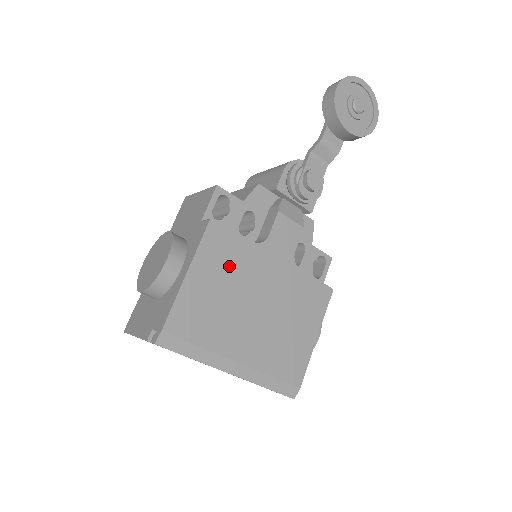
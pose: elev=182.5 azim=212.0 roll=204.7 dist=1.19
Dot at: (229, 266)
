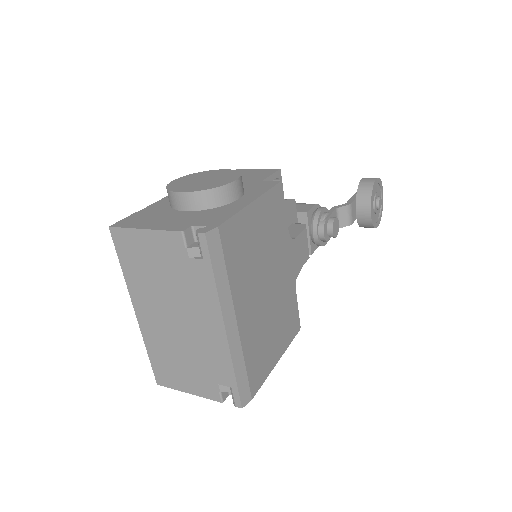
Dot at: (272, 230)
